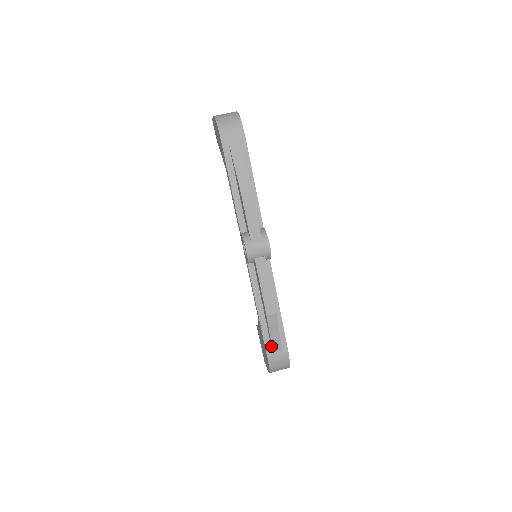
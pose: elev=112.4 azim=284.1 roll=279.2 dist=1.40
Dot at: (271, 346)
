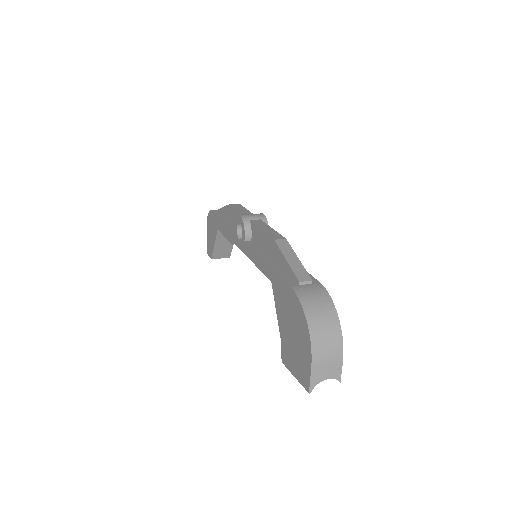
Dot at: (294, 279)
